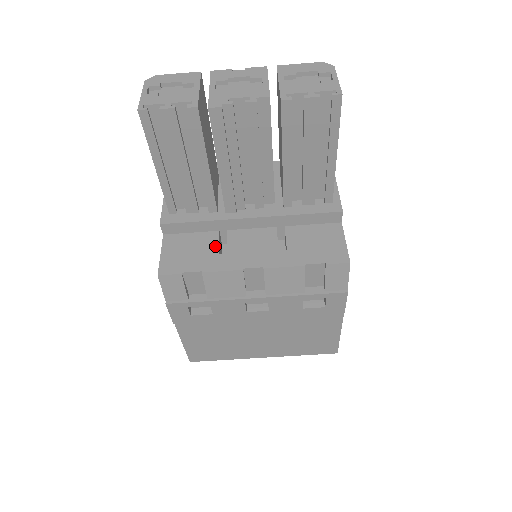
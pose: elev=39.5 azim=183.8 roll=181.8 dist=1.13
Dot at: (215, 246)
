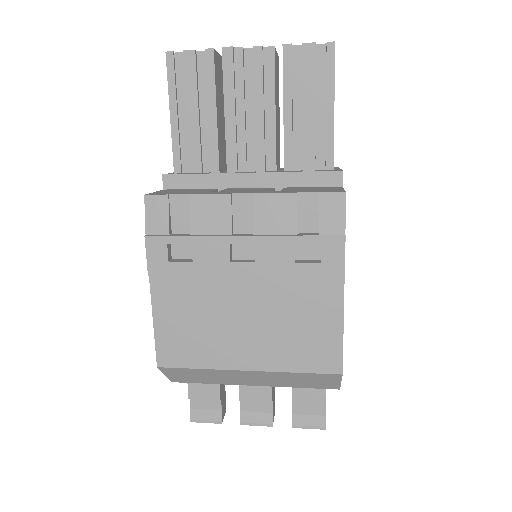
Dot at: (210, 190)
